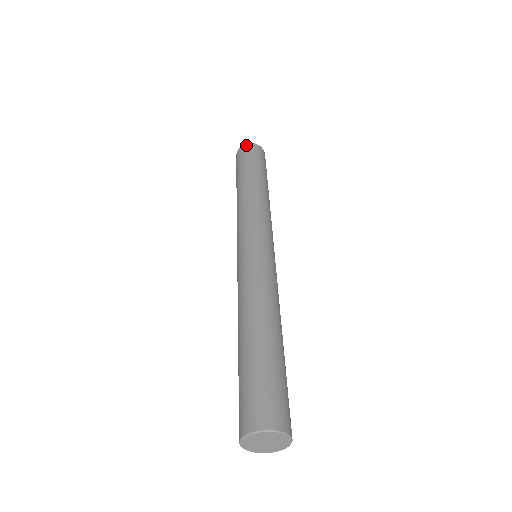
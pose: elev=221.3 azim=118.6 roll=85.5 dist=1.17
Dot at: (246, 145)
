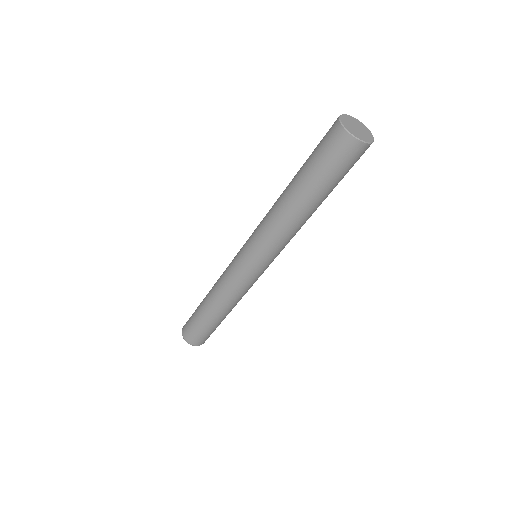
Dot at: occluded
